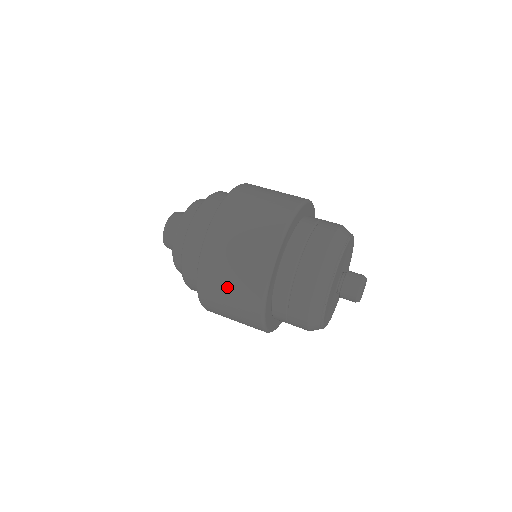
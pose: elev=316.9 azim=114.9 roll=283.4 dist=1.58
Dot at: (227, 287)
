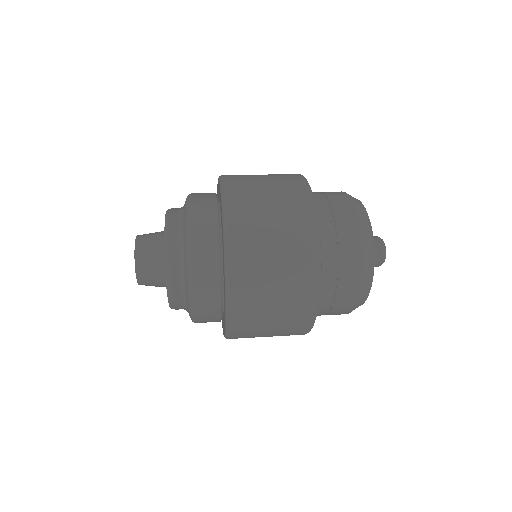
Dot at: (266, 332)
